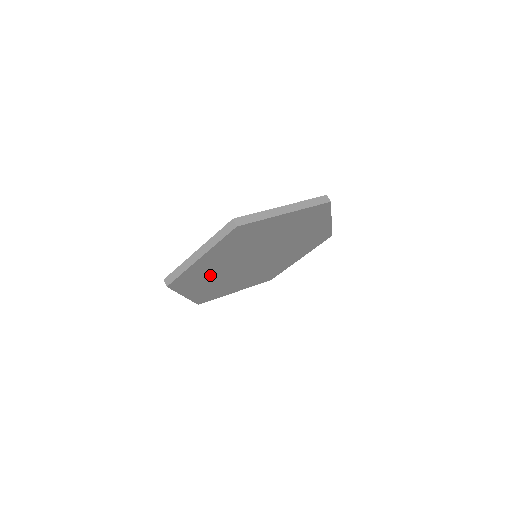
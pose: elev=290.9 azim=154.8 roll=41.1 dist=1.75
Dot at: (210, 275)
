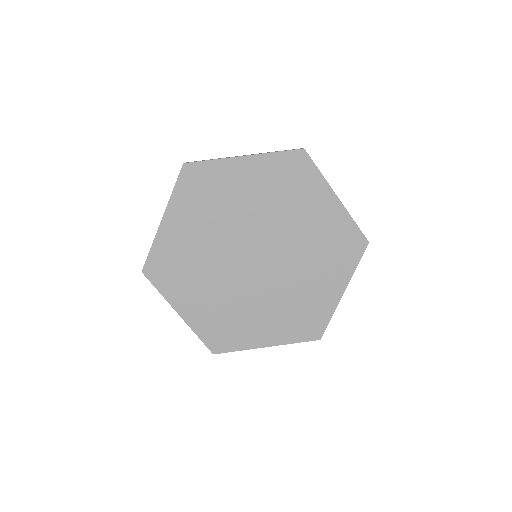
Dot at: (213, 213)
